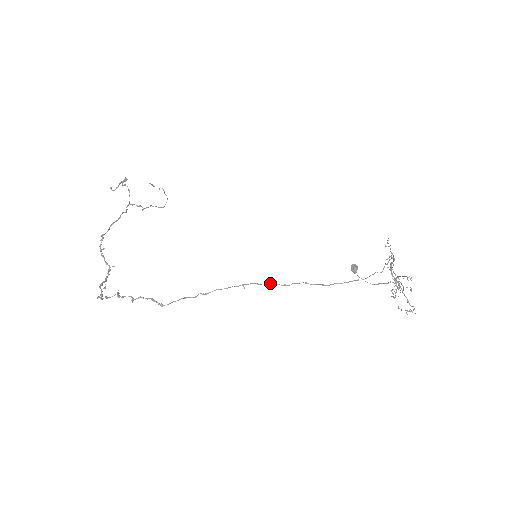
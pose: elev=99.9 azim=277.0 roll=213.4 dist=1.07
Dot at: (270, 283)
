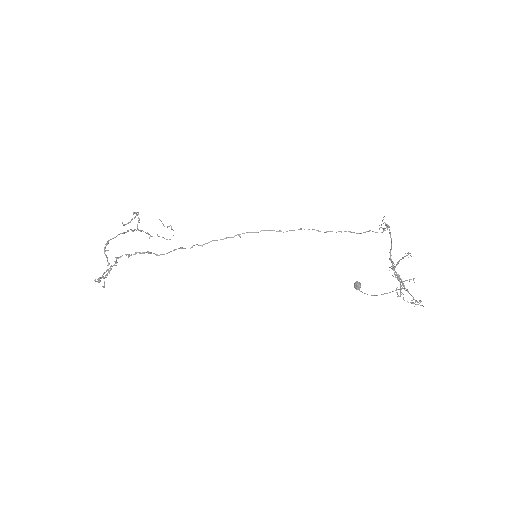
Dot at: occluded
